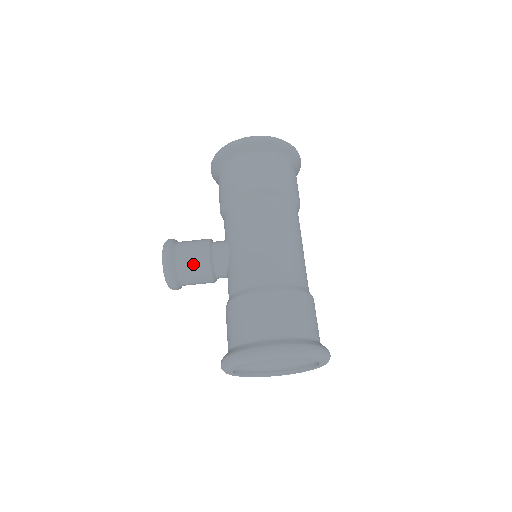
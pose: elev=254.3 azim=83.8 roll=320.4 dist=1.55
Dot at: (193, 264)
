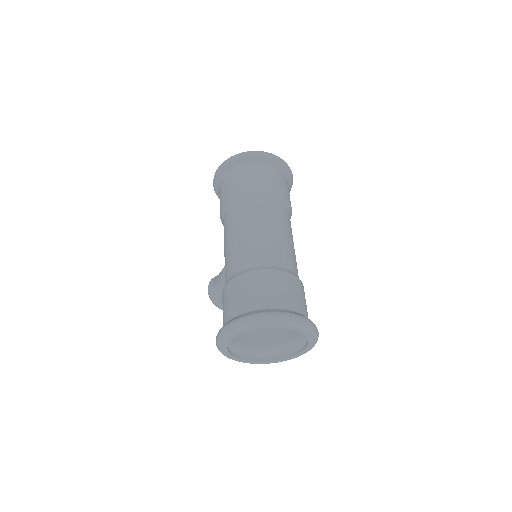
Dot at: (220, 288)
